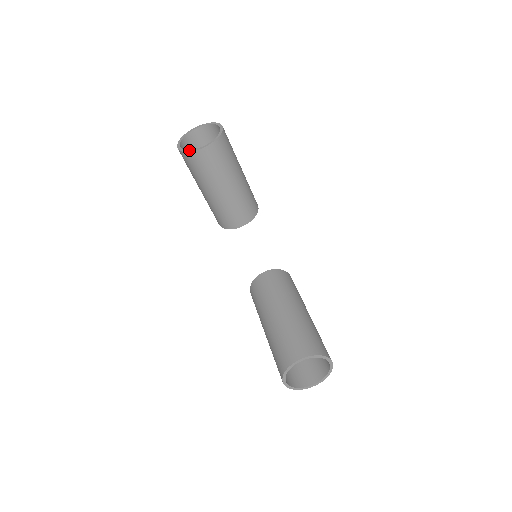
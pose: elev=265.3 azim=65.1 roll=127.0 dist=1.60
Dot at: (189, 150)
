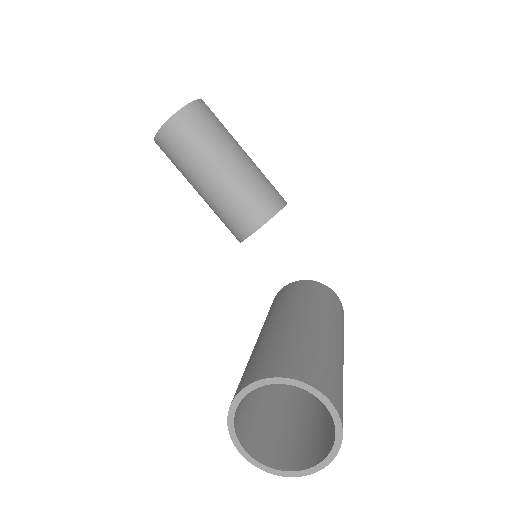
Dot at: (157, 133)
